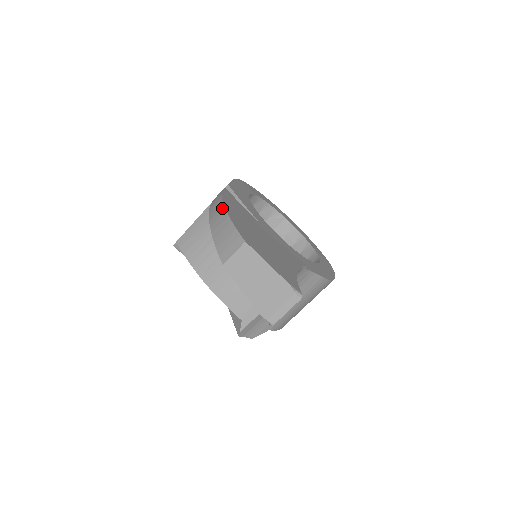
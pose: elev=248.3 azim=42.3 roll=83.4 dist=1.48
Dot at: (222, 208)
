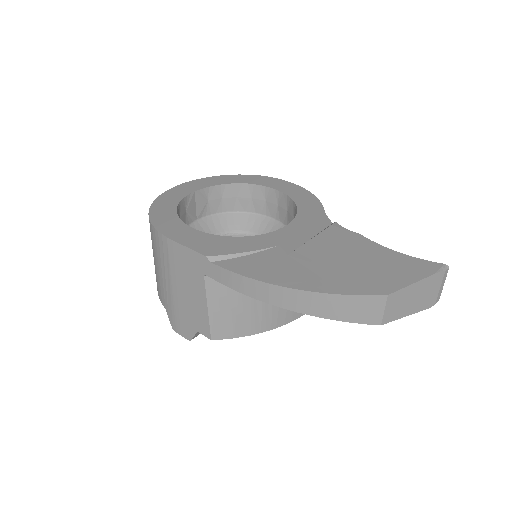
Dot at: (300, 293)
